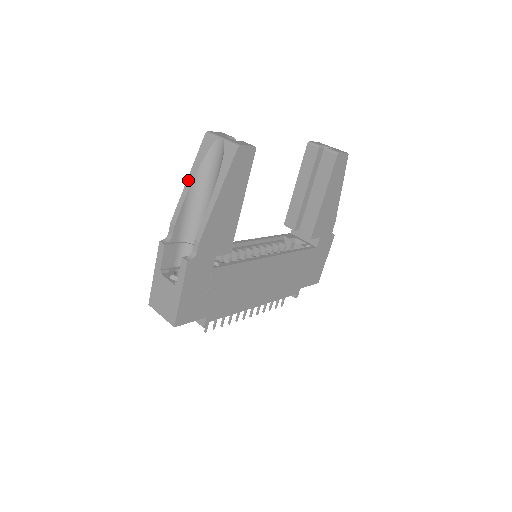
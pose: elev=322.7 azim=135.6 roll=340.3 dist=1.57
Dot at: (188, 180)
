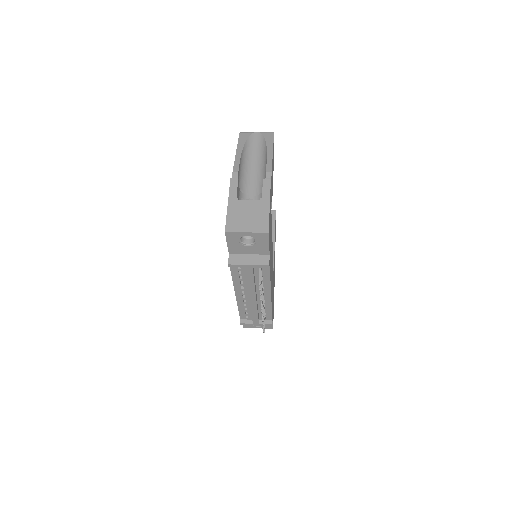
Dot at: (237, 151)
